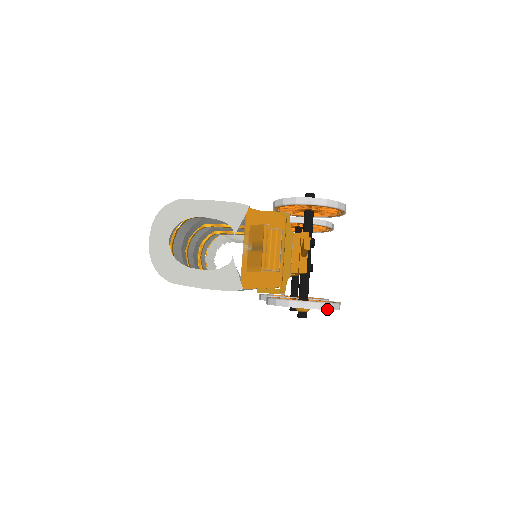
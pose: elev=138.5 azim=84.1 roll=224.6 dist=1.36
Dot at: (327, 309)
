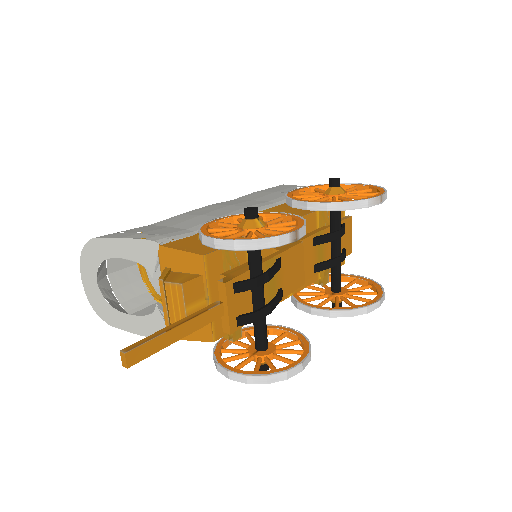
Dot at: (259, 383)
